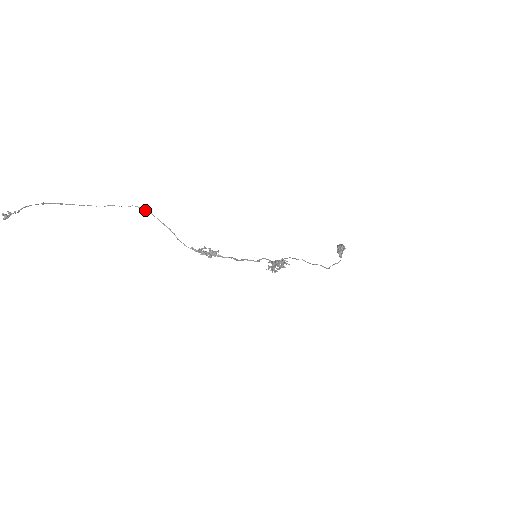
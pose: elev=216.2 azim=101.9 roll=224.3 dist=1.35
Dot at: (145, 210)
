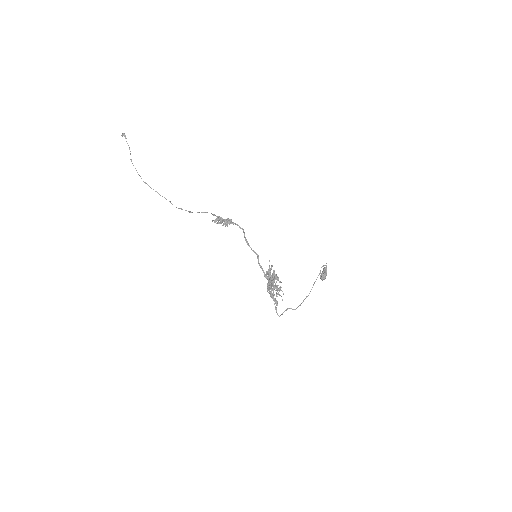
Dot at: (178, 208)
